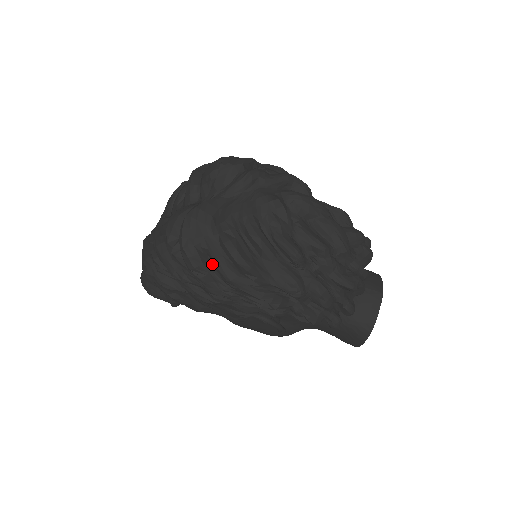
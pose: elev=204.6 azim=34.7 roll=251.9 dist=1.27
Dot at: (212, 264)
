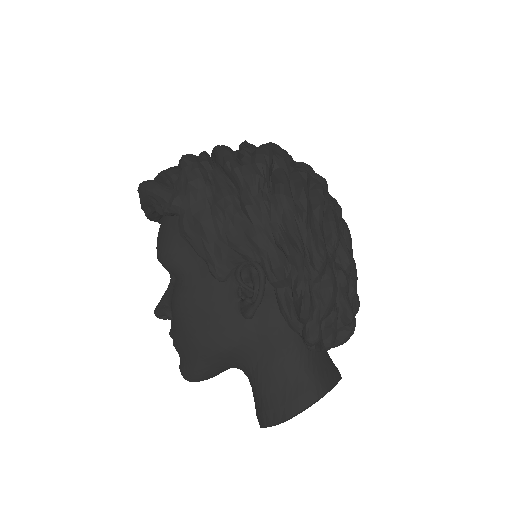
Dot at: (272, 179)
